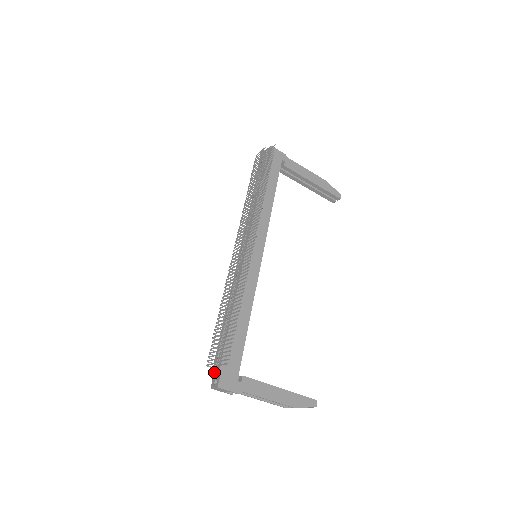
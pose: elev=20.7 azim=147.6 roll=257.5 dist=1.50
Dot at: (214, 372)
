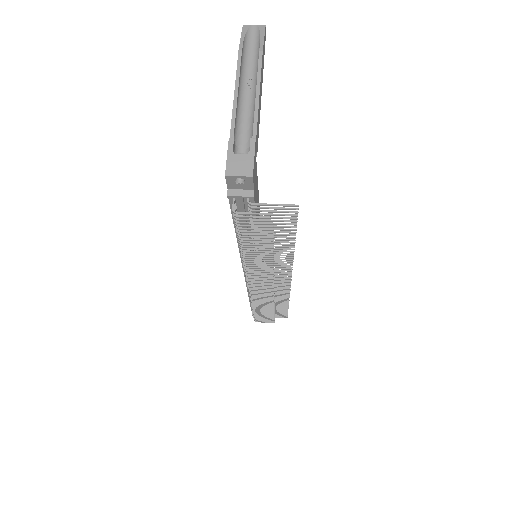
Dot at: occluded
